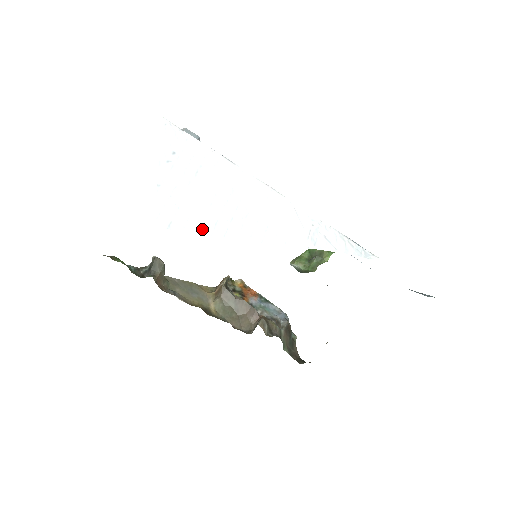
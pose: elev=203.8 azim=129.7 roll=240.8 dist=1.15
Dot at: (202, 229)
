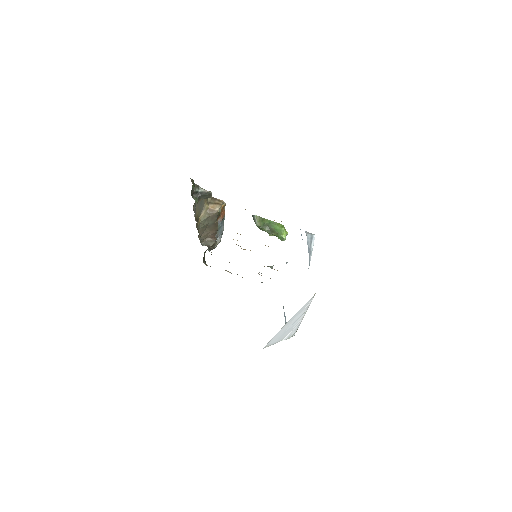
Dot at: (271, 344)
